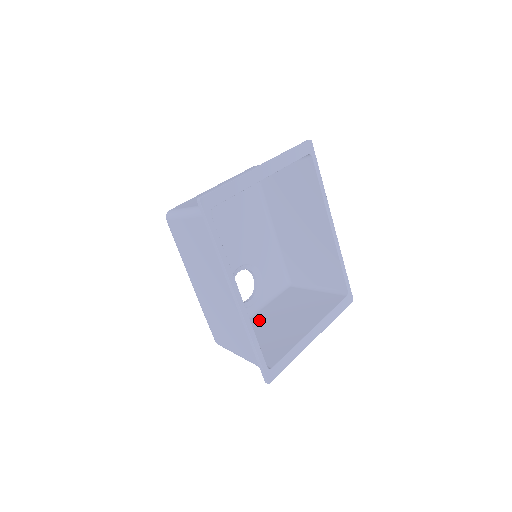
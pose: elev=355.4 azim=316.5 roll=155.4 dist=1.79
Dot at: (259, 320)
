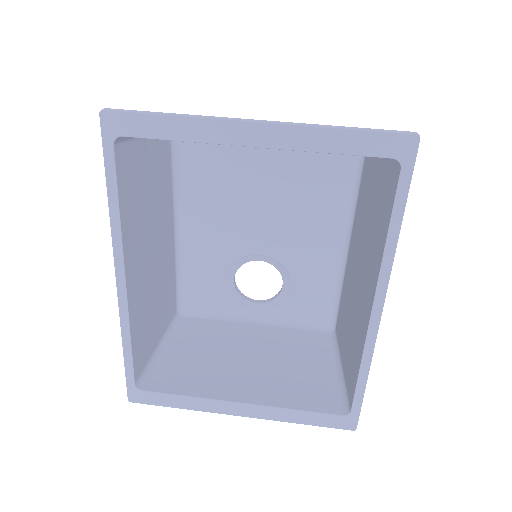
Dot at: (238, 332)
